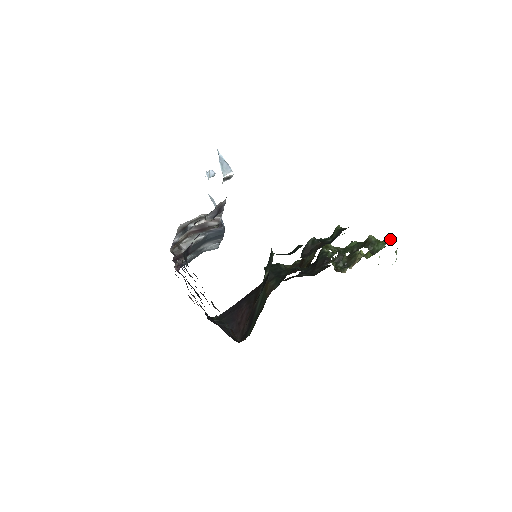
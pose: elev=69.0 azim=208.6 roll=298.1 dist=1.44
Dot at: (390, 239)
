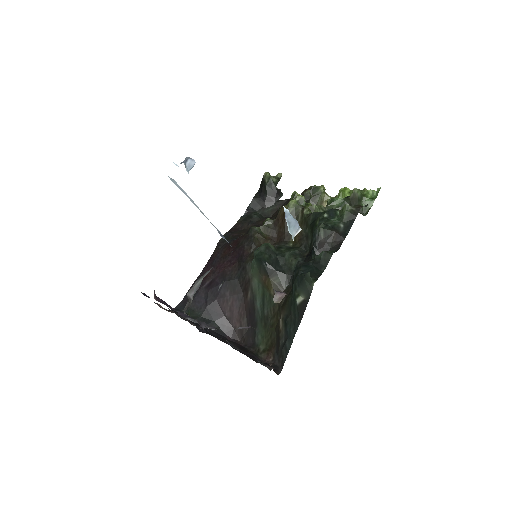
Dot at: (375, 192)
